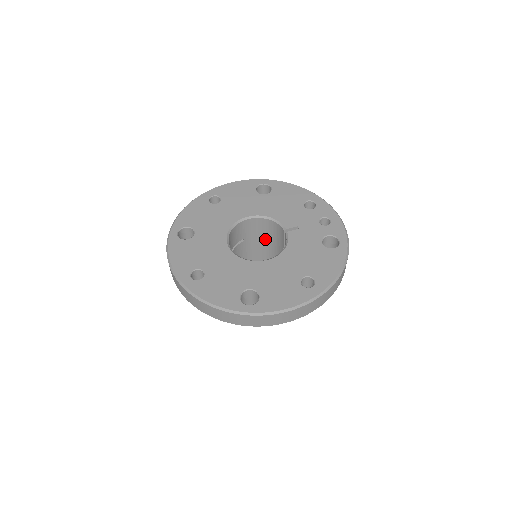
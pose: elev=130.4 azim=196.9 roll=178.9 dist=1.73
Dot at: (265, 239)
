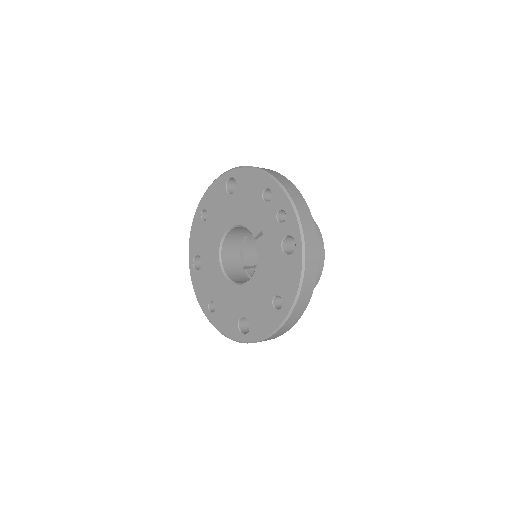
Dot at: occluded
